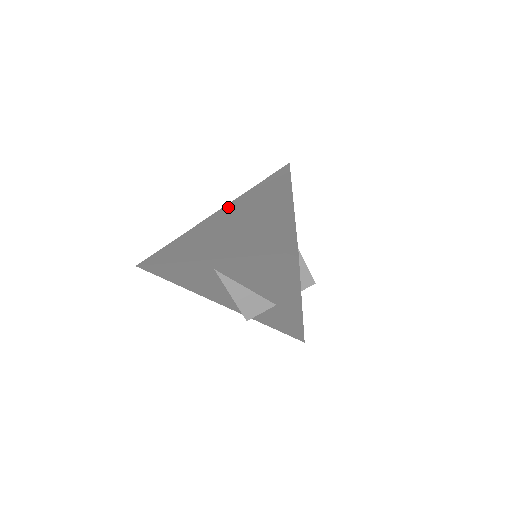
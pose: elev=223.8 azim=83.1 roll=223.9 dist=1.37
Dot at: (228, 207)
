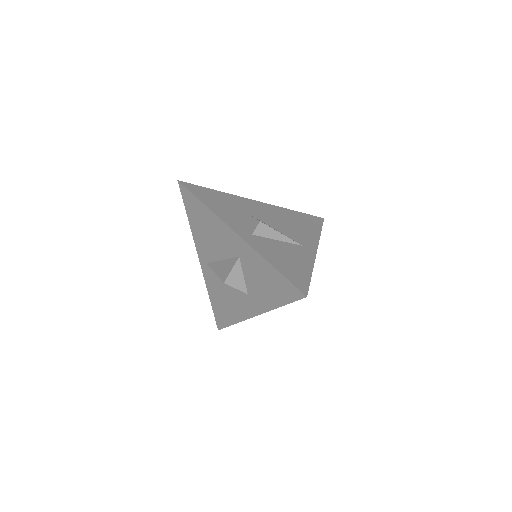
Dot at: occluded
